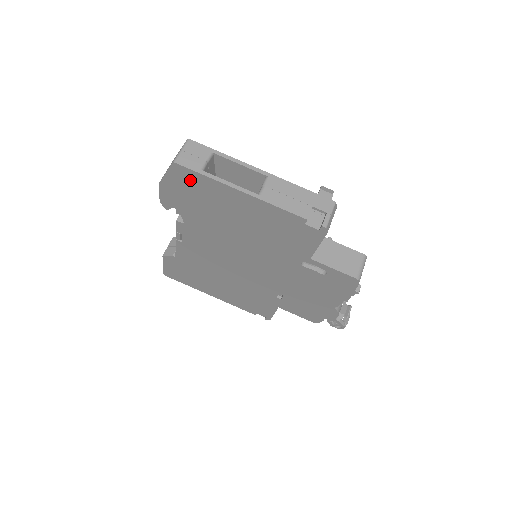
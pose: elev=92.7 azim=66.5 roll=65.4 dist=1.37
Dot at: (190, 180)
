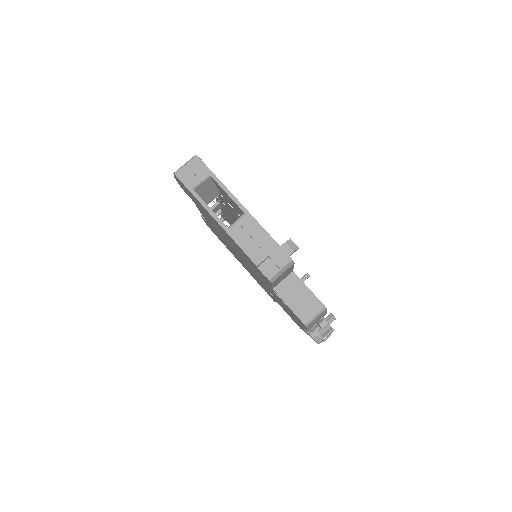
Dot at: (187, 190)
